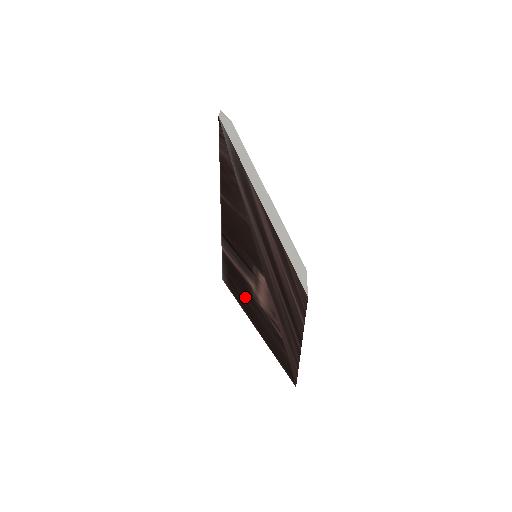
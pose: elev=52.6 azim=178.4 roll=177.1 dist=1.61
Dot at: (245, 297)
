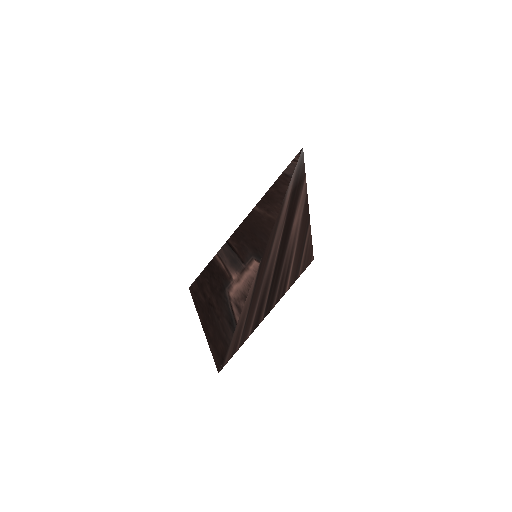
Dot at: (212, 294)
